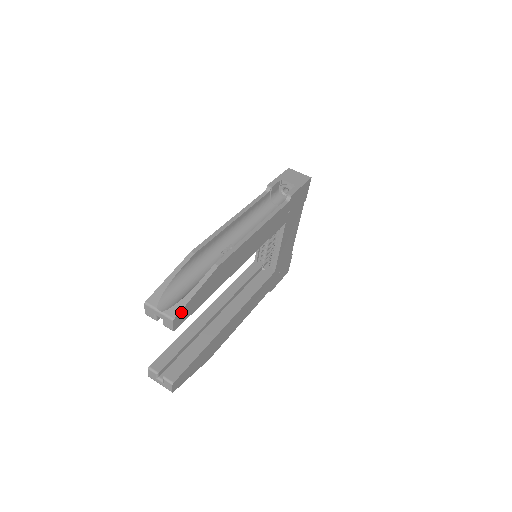
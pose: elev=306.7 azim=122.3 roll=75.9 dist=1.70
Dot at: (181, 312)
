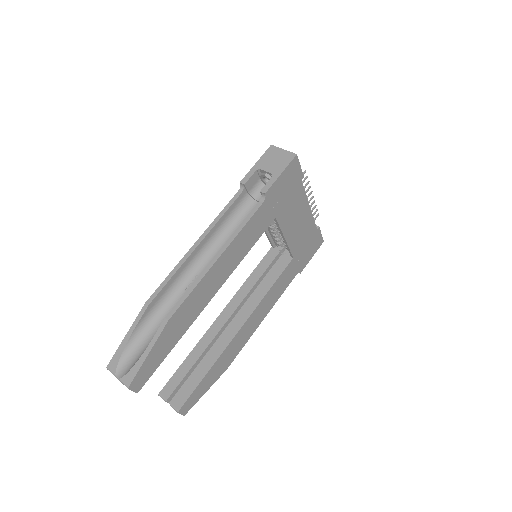
Dot at: (136, 378)
